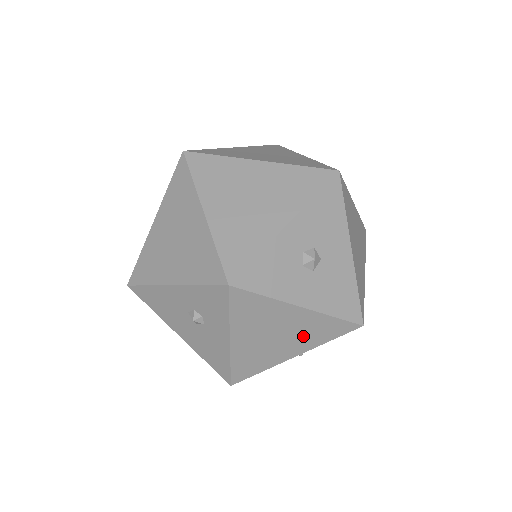
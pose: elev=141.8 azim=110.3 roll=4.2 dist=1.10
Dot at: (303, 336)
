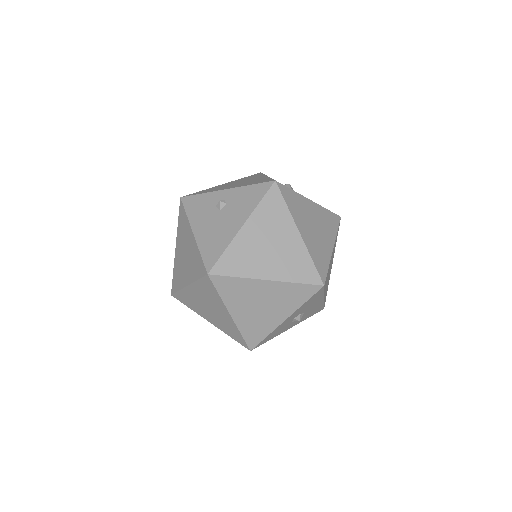
Dot at: occluded
